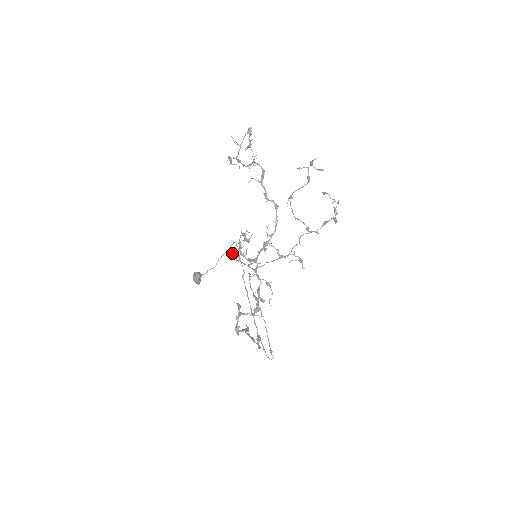
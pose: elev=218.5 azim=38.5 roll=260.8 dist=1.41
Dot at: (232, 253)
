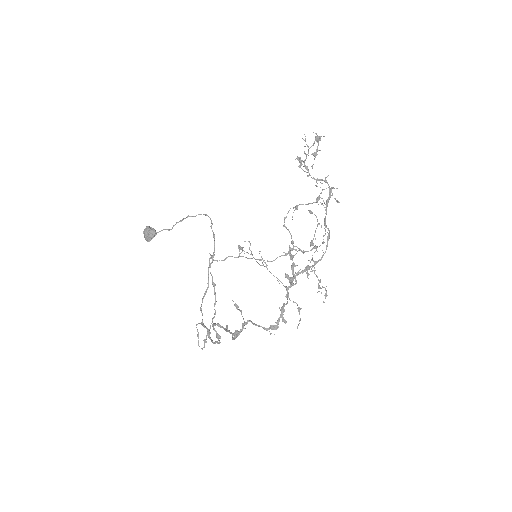
Dot at: occluded
